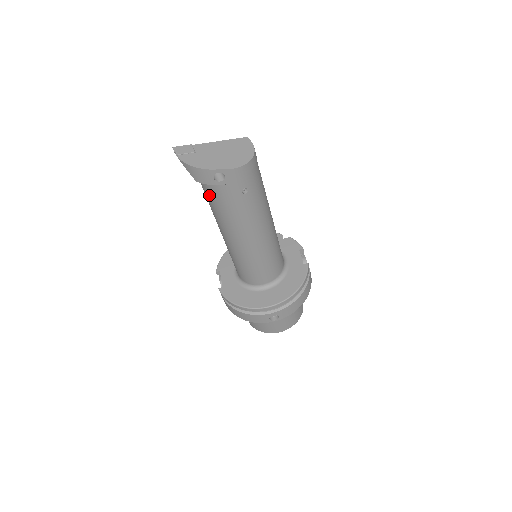
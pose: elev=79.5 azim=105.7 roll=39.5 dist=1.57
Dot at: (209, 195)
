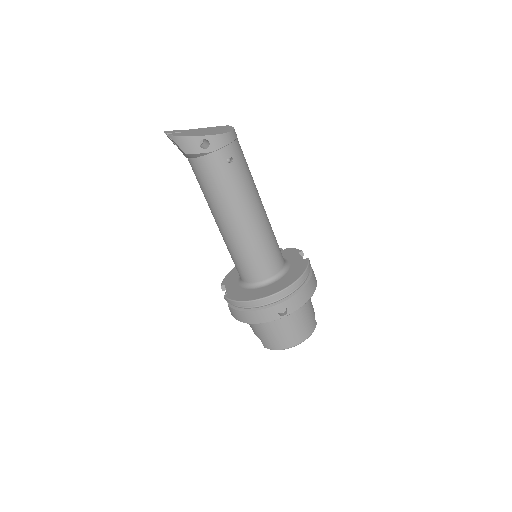
Dot at: (199, 173)
